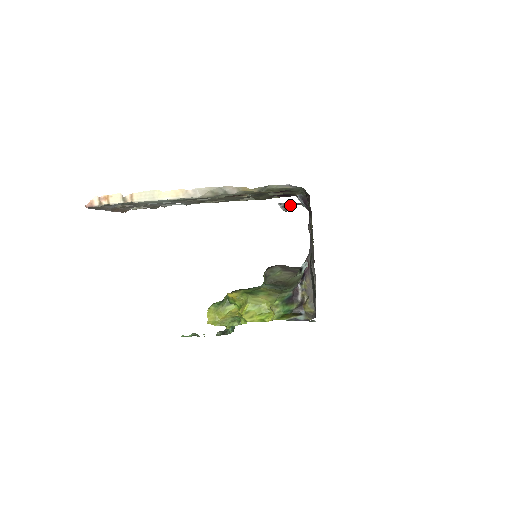
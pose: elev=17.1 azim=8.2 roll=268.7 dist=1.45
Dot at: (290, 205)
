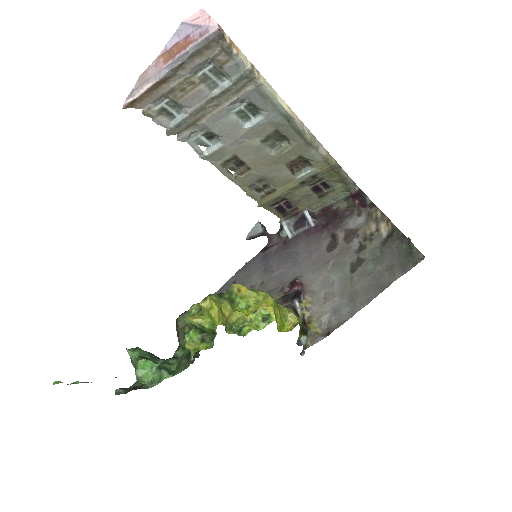
Dot at: (265, 229)
